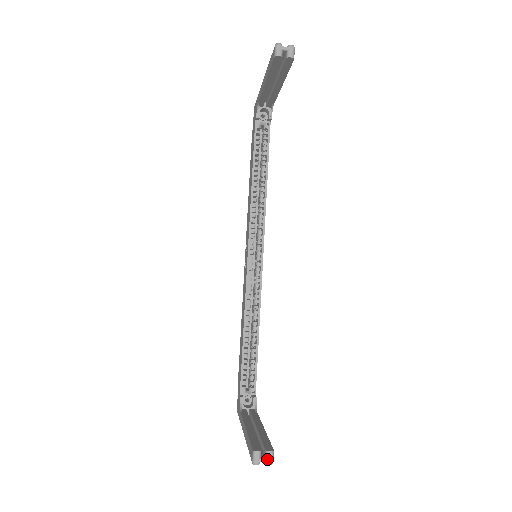
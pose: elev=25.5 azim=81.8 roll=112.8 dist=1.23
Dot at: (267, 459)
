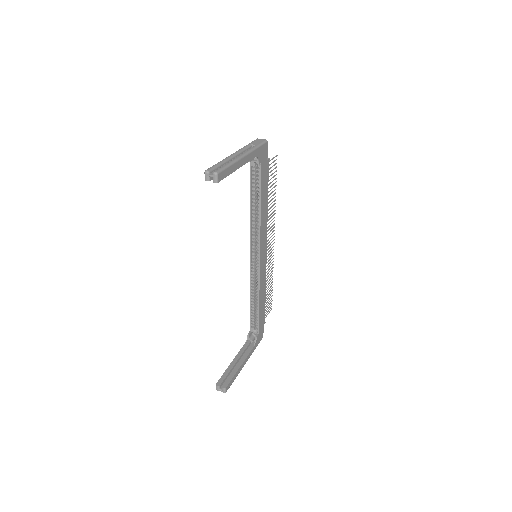
Dot at: (222, 391)
